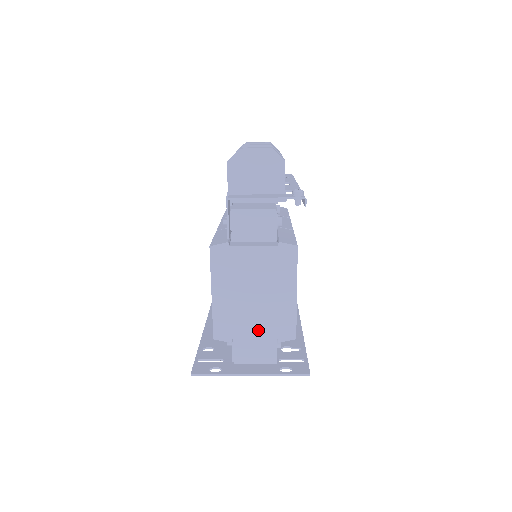
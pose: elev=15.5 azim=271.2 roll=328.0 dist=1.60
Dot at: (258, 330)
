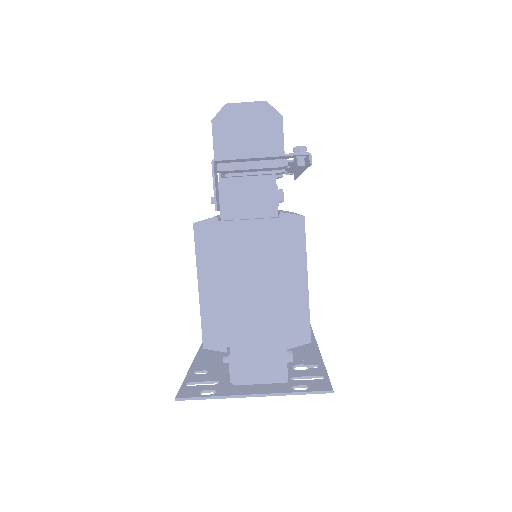
Dot at: (260, 333)
